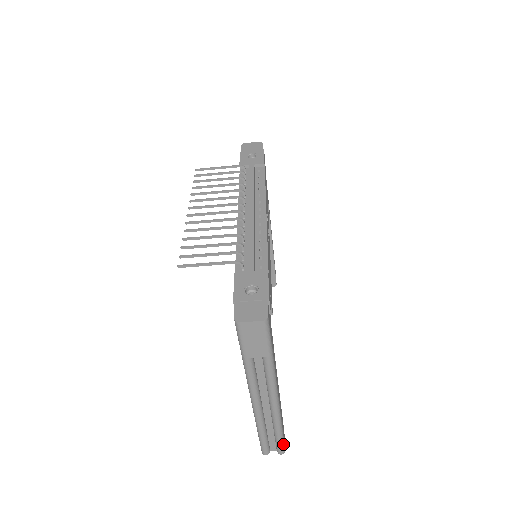
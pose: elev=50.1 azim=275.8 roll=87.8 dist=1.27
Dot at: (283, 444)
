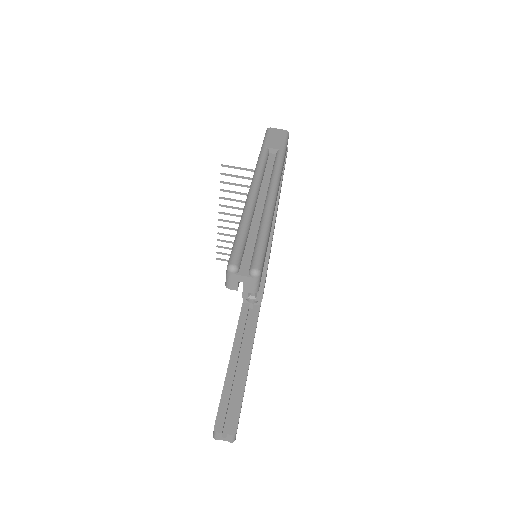
Dot at: (263, 253)
